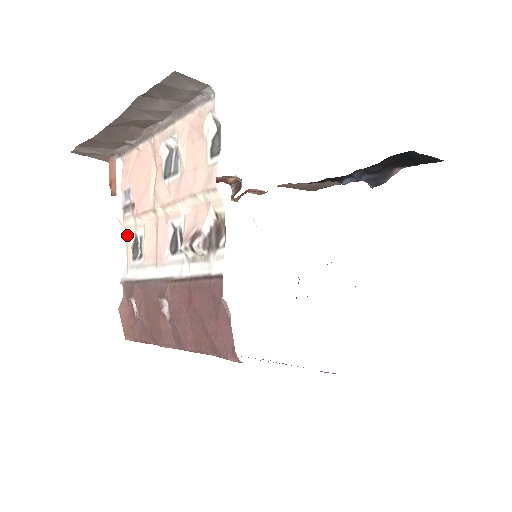
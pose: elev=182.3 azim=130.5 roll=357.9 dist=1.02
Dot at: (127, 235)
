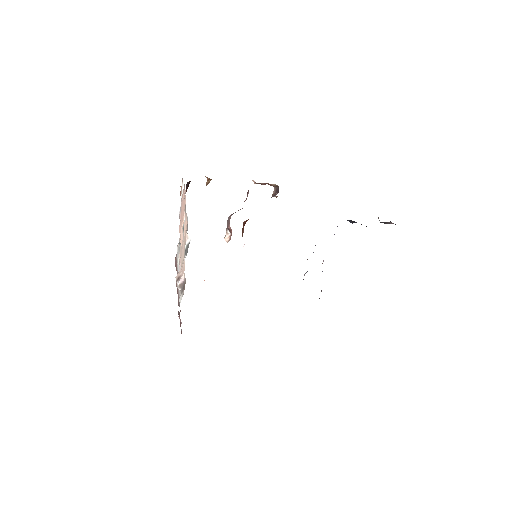
Dot at: occluded
